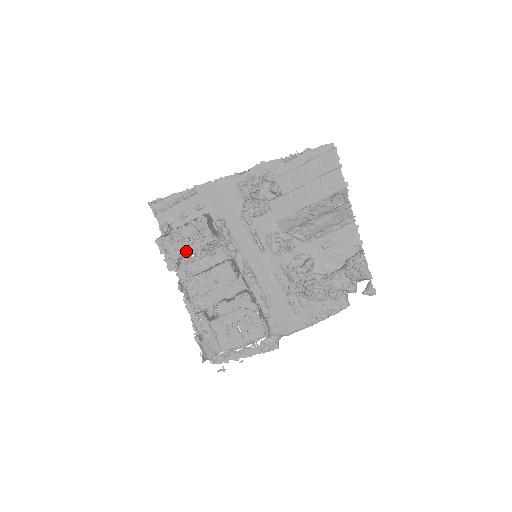
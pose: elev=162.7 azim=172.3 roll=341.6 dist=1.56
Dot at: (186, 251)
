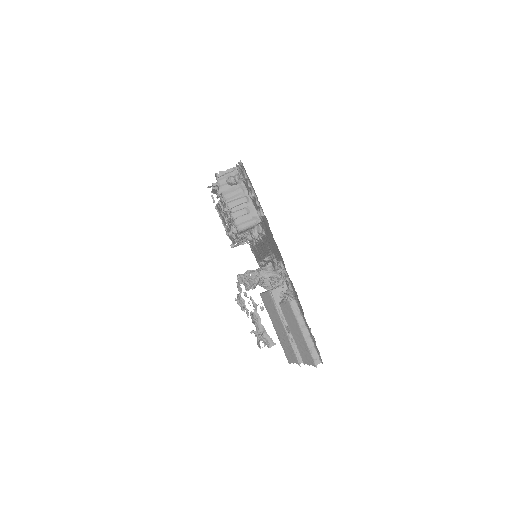
Dot at: (224, 203)
